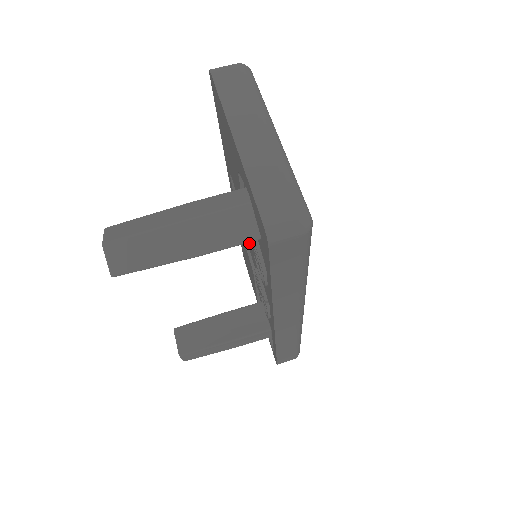
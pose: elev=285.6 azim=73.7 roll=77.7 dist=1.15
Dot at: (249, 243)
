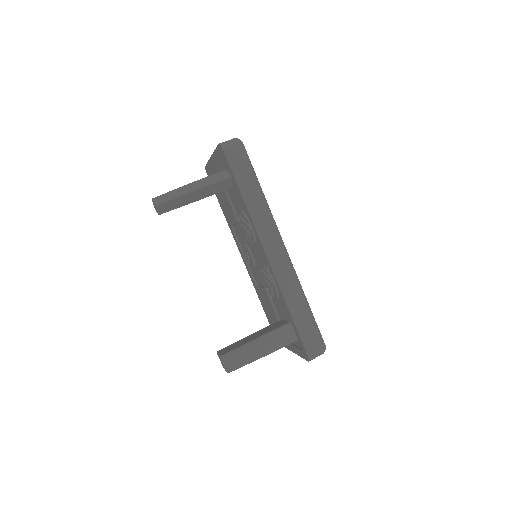
Dot at: (251, 255)
